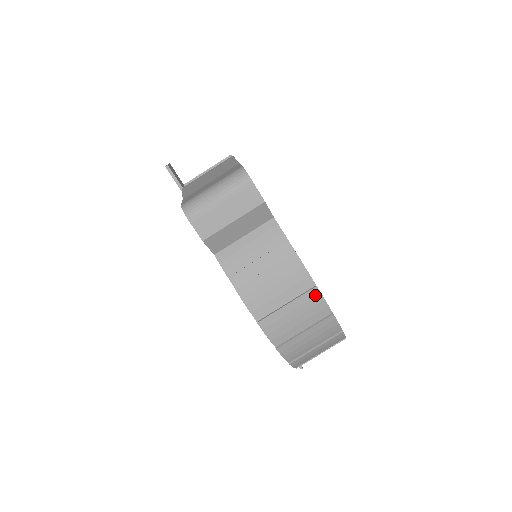
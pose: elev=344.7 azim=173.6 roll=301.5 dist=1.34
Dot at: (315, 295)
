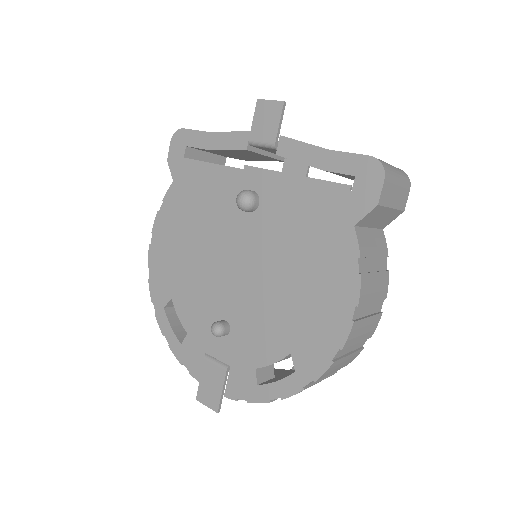
Dot at: (378, 320)
